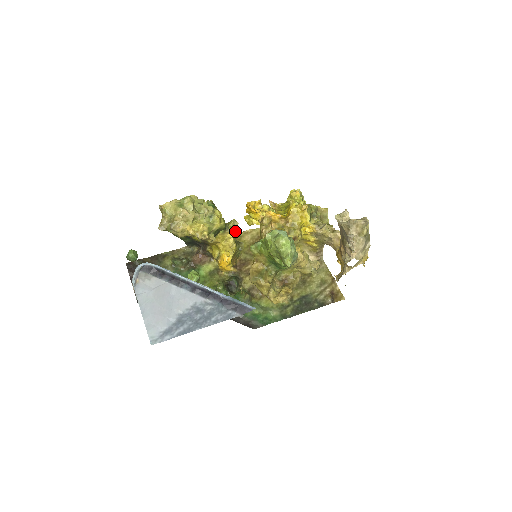
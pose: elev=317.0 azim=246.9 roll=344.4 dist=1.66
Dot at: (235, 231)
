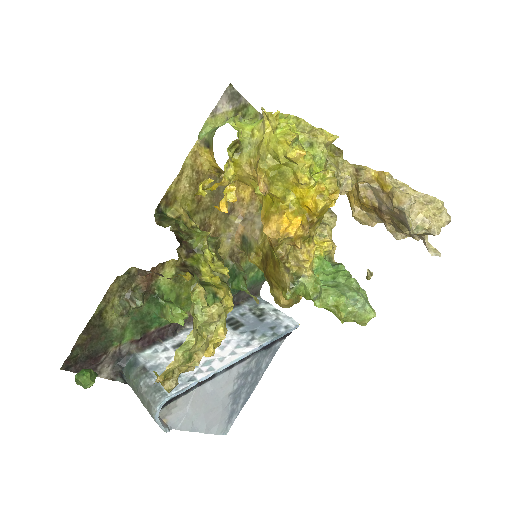
Dot at: occluded
